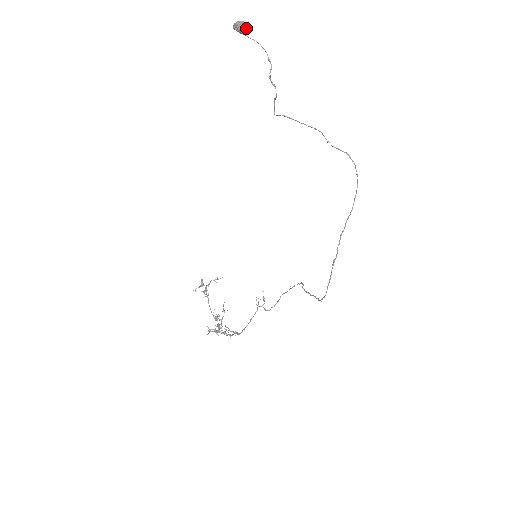
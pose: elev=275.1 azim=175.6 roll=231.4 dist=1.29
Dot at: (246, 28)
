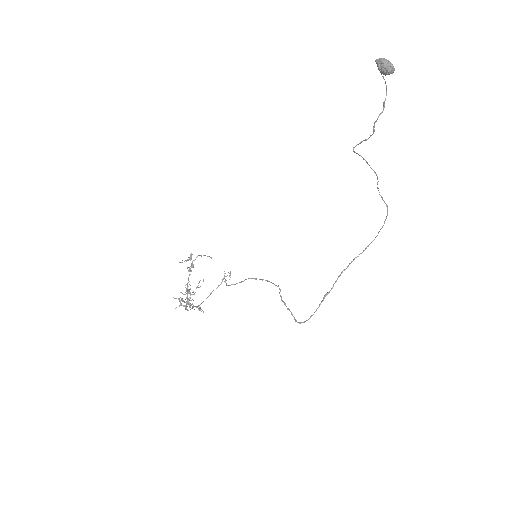
Dot at: (390, 72)
